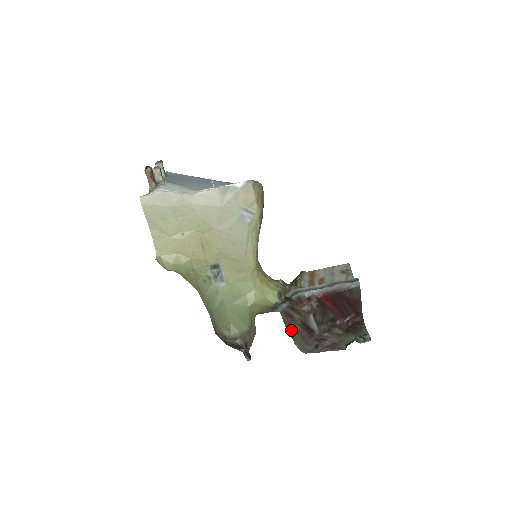
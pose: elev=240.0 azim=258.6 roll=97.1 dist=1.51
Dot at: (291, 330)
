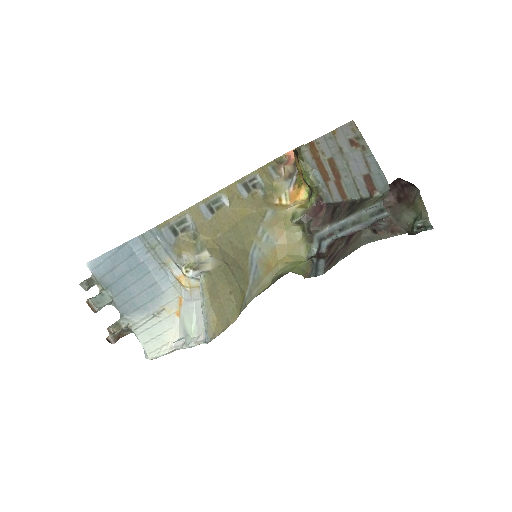
Dot at: (342, 256)
